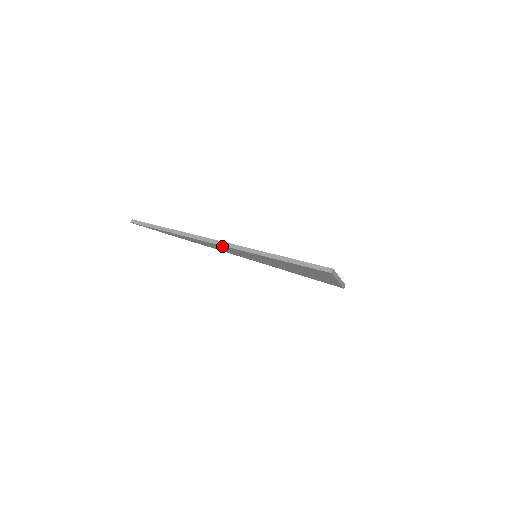
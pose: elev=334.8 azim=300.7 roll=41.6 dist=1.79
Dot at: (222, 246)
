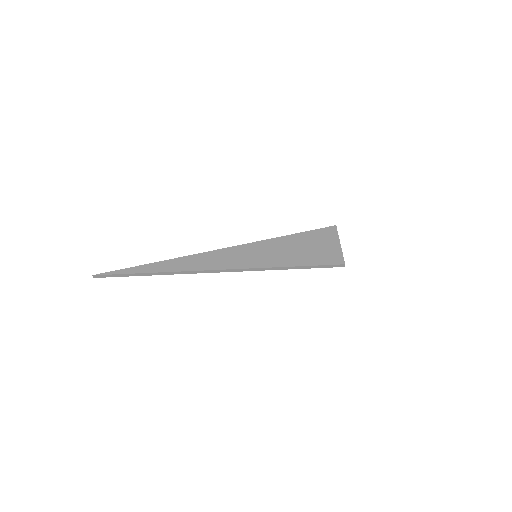
Dot at: (223, 270)
